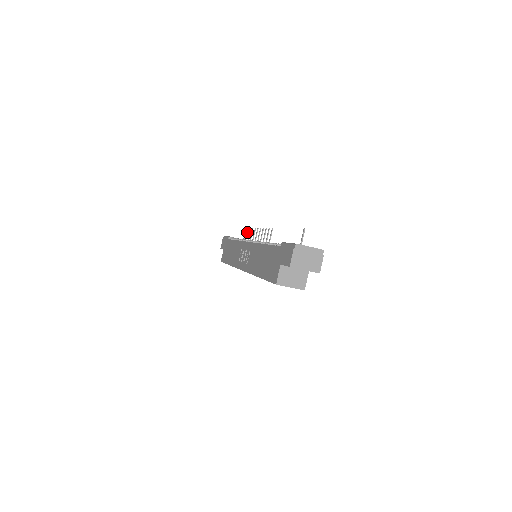
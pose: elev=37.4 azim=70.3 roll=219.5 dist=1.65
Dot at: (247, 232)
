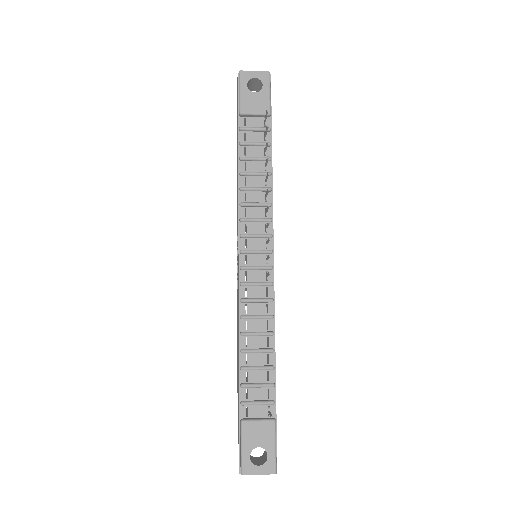
Dot at: (266, 130)
